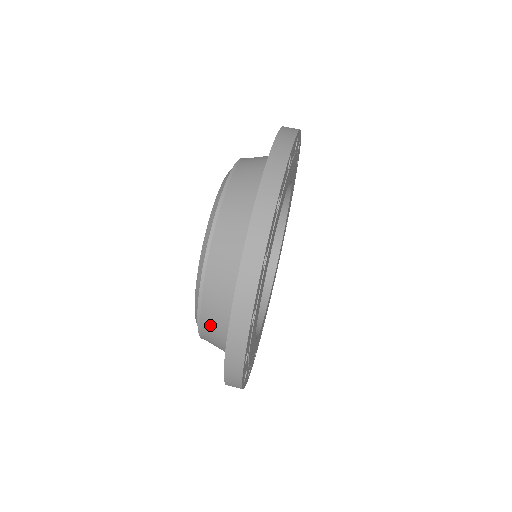
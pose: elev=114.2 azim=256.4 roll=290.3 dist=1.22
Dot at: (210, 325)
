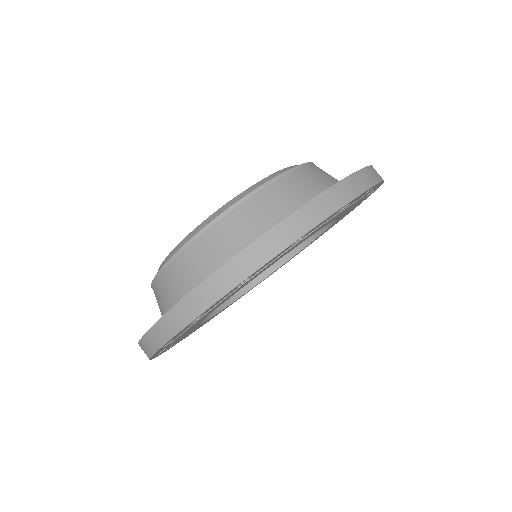
Dot at: occluded
